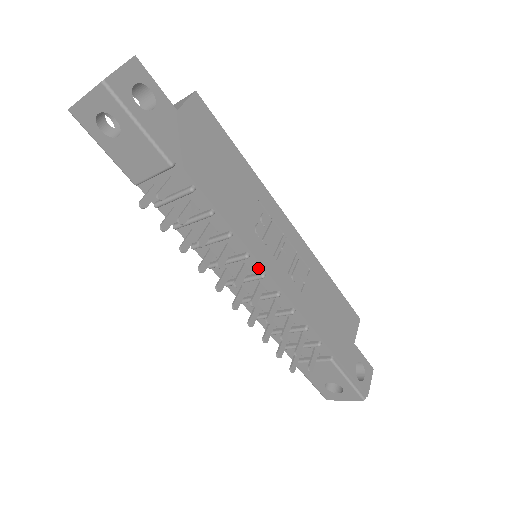
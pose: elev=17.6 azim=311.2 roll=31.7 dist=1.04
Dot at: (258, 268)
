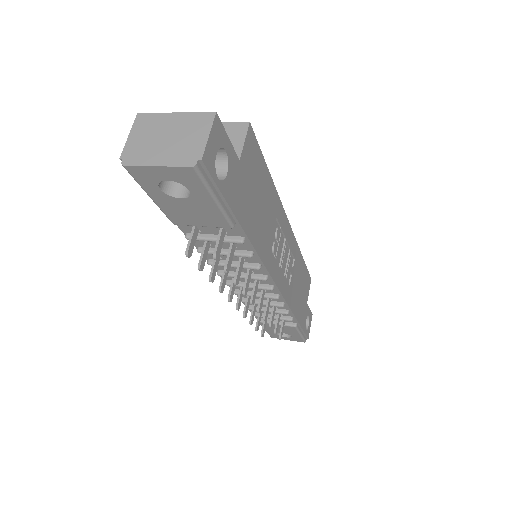
Dot at: (269, 282)
